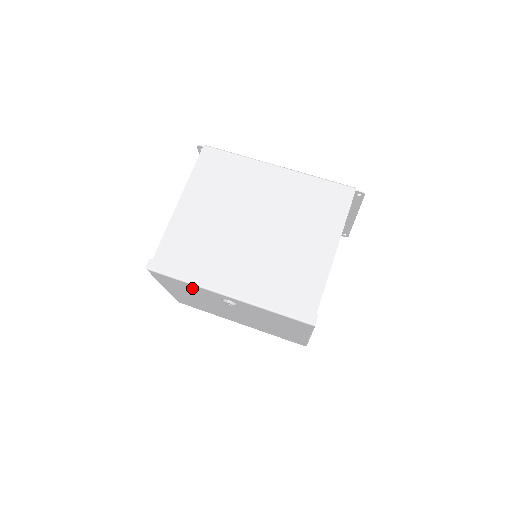
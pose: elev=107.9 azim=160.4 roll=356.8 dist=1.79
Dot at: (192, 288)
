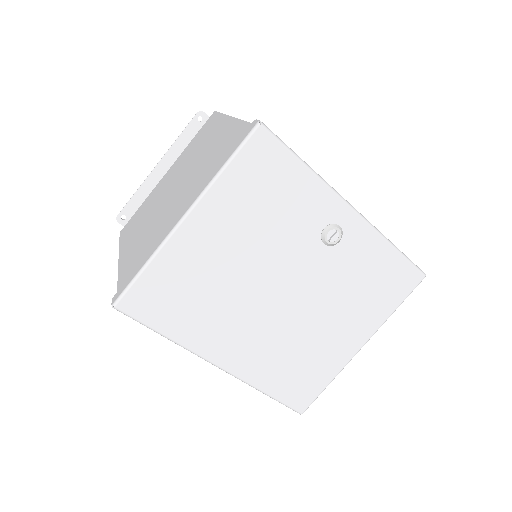
Dot at: (295, 193)
